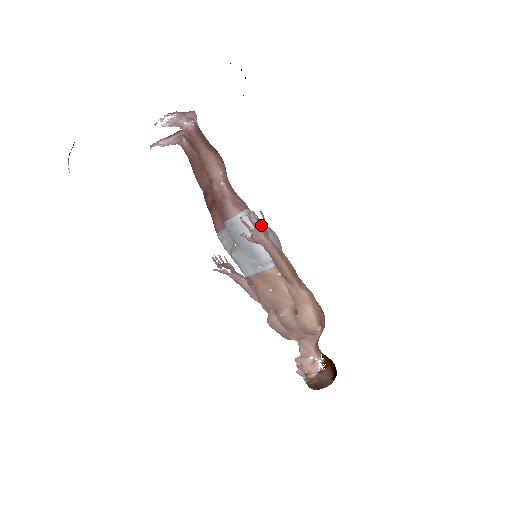
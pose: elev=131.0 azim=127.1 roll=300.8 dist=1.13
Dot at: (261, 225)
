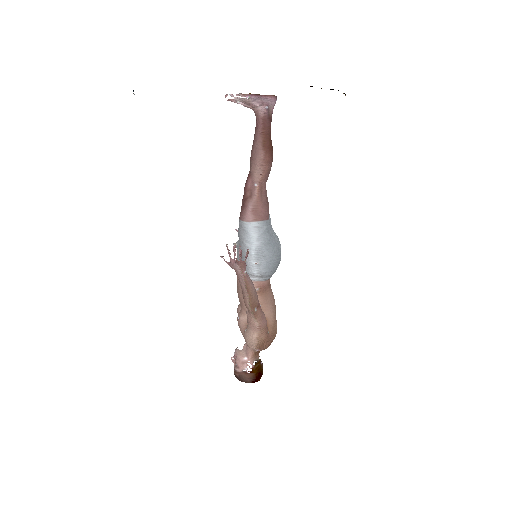
Dot at: (241, 260)
